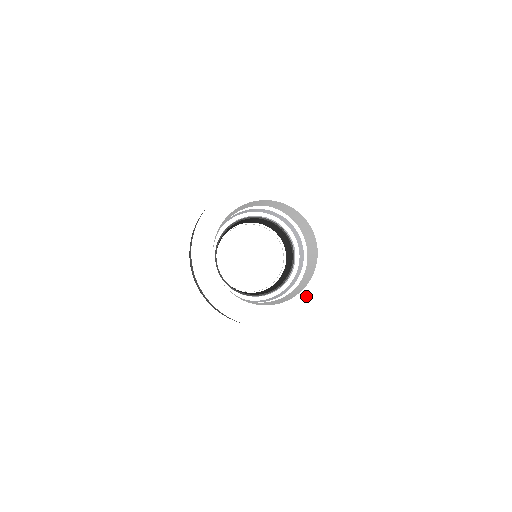
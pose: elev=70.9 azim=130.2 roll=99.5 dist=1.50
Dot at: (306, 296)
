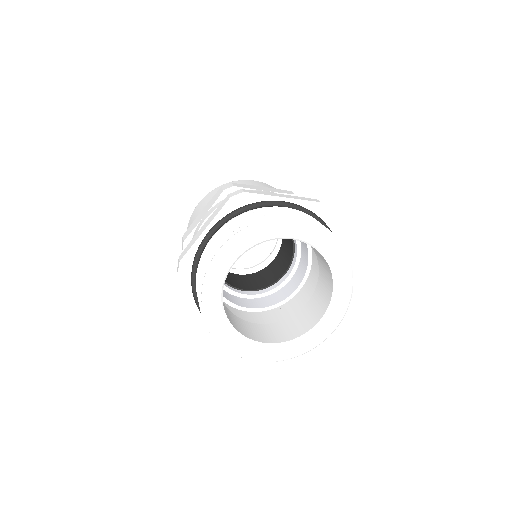
Dot at: (294, 346)
